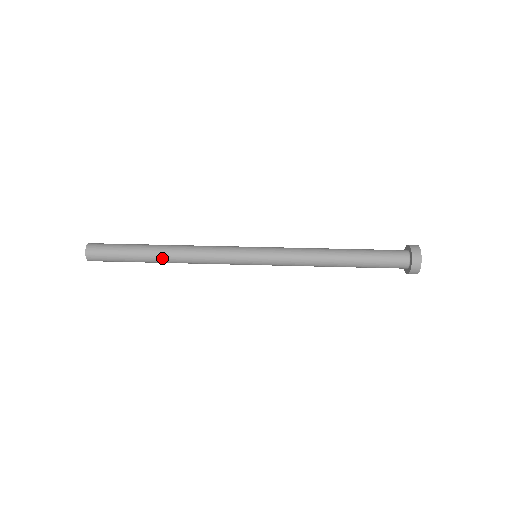
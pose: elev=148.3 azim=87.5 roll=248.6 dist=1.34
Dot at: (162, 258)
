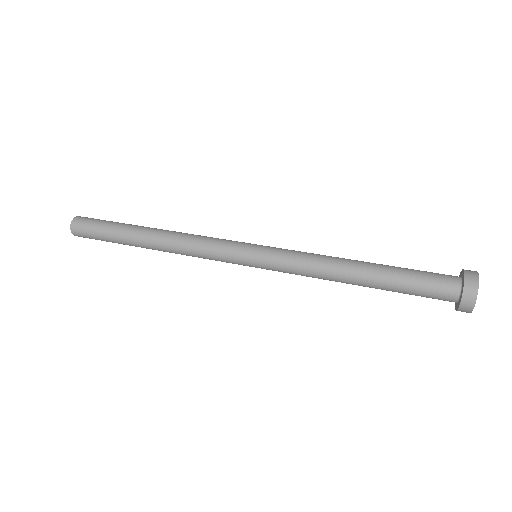
Dot at: occluded
